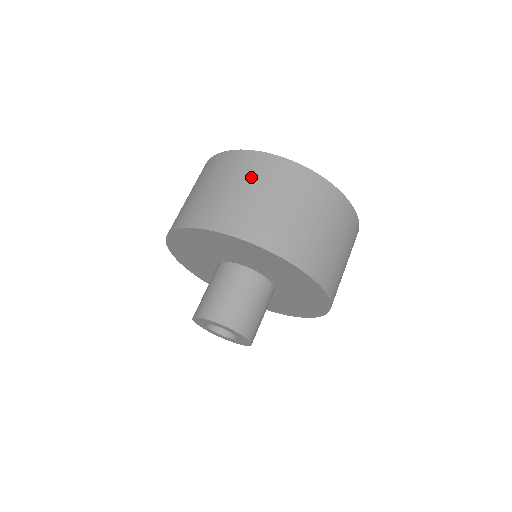
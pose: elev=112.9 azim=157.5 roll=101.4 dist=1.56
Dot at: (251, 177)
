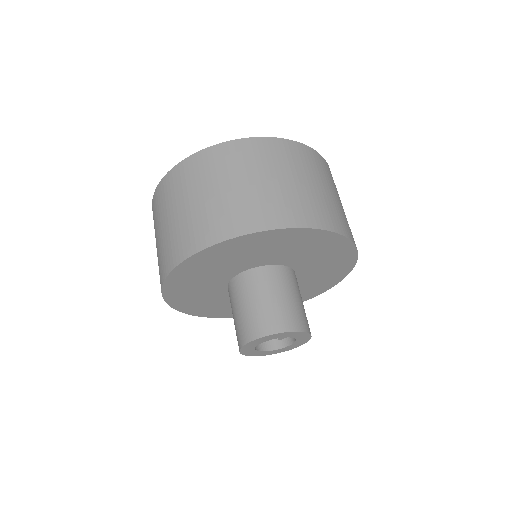
Dot at: (252, 166)
